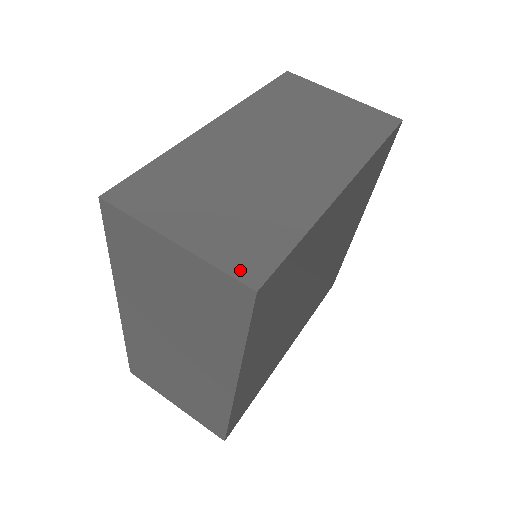
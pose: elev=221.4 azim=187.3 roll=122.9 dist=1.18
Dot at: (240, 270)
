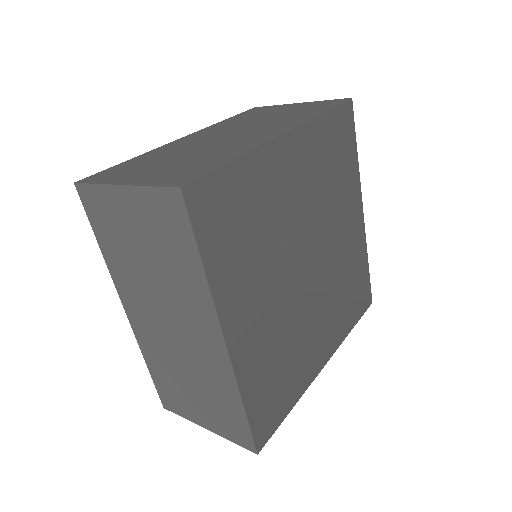
Dot at: (171, 183)
